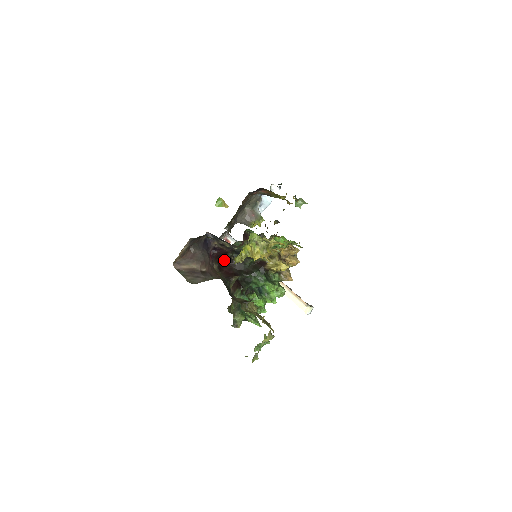
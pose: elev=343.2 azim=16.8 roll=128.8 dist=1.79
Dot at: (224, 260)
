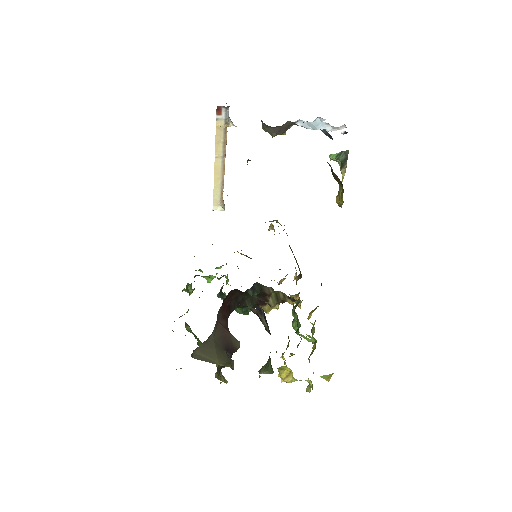
Dot at: (234, 290)
